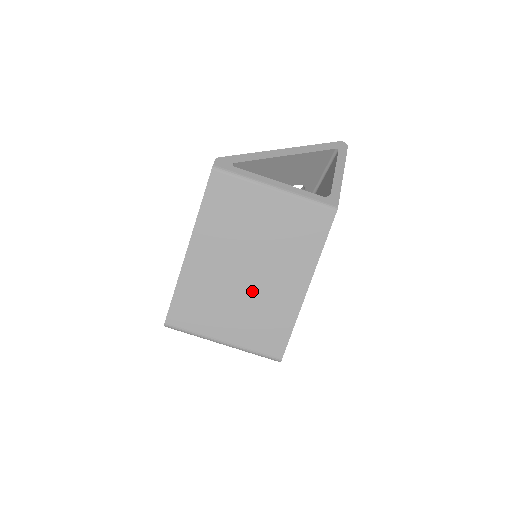
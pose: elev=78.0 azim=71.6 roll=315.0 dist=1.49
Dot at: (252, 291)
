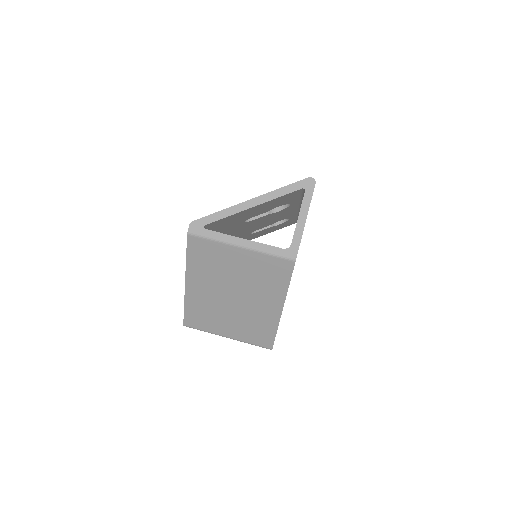
Dot at: (240, 310)
